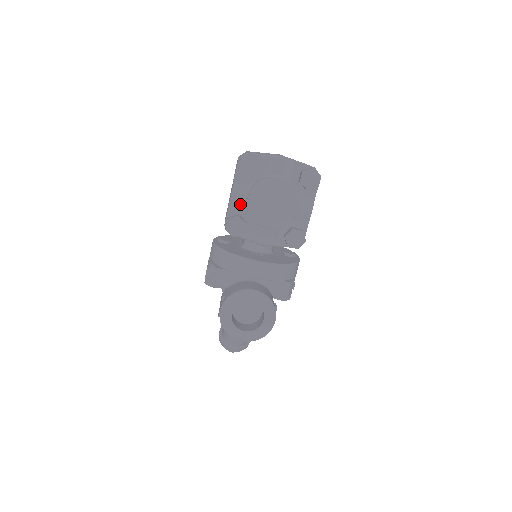
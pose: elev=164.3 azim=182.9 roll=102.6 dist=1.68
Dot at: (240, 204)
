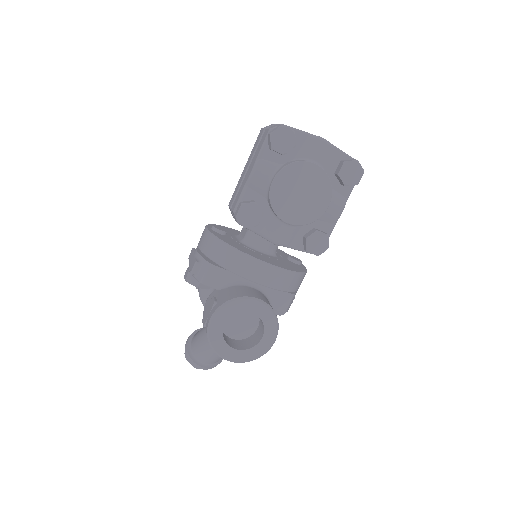
Dot at: (259, 187)
